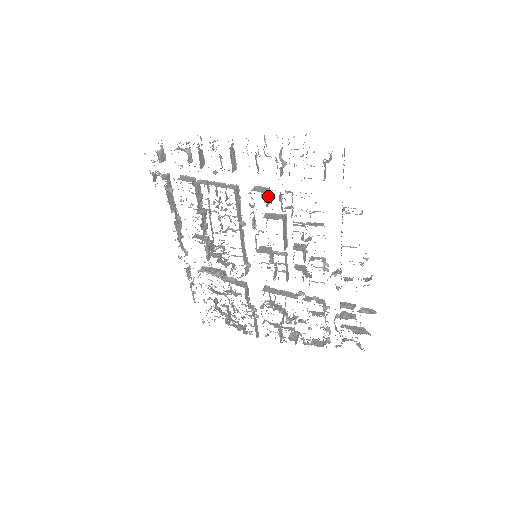
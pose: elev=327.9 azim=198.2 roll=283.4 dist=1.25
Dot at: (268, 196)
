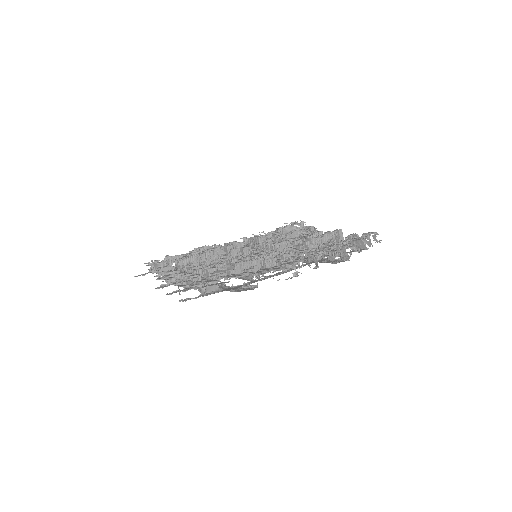
Dot at: occluded
